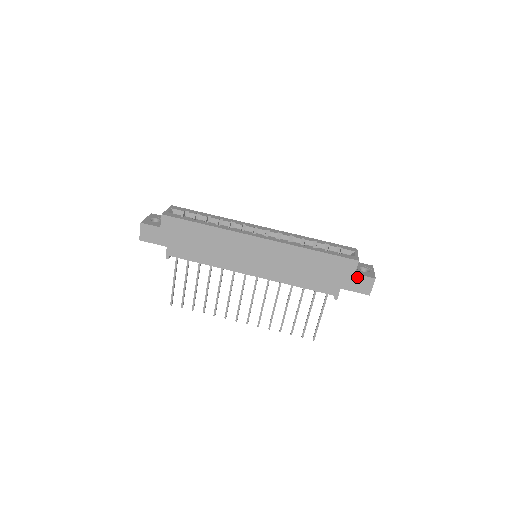
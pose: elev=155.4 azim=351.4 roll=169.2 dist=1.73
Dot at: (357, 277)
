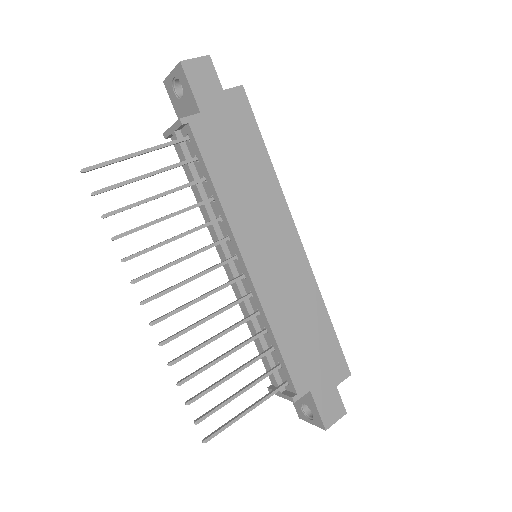
Dot at: (335, 393)
